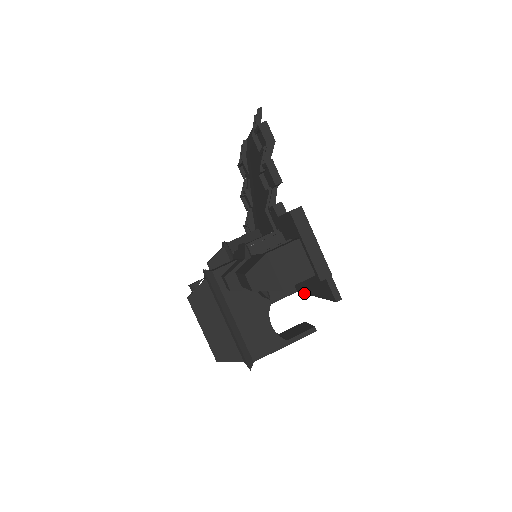
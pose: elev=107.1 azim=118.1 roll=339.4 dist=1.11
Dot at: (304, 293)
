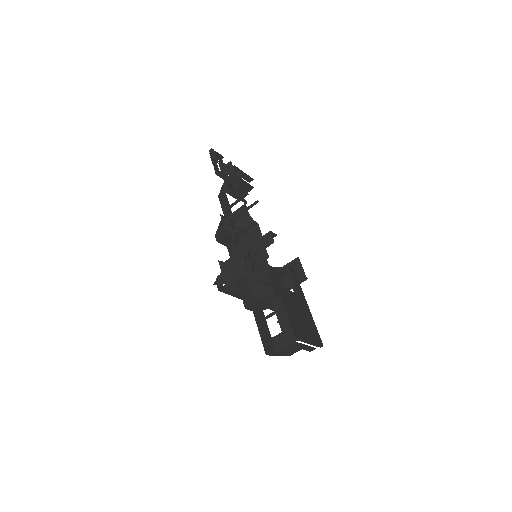
Dot at: occluded
